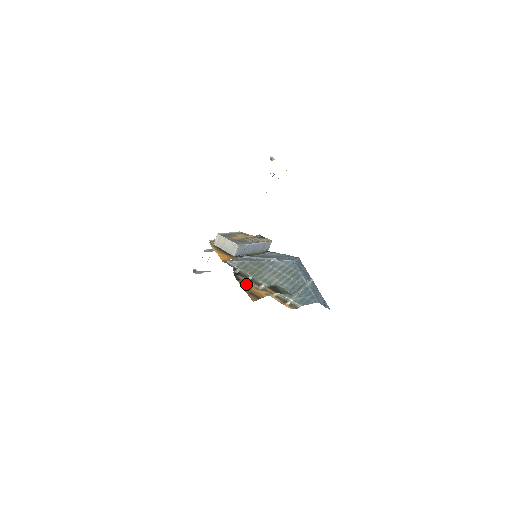
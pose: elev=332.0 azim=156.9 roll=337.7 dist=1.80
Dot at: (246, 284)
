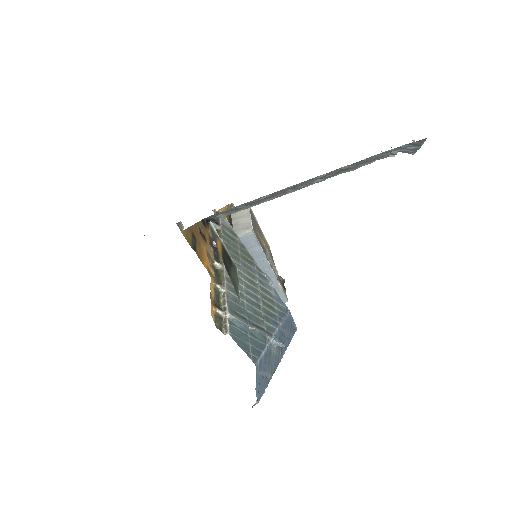
Dot at: (205, 235)
